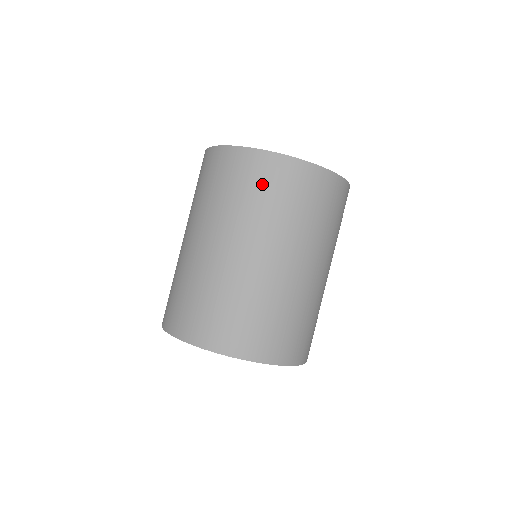
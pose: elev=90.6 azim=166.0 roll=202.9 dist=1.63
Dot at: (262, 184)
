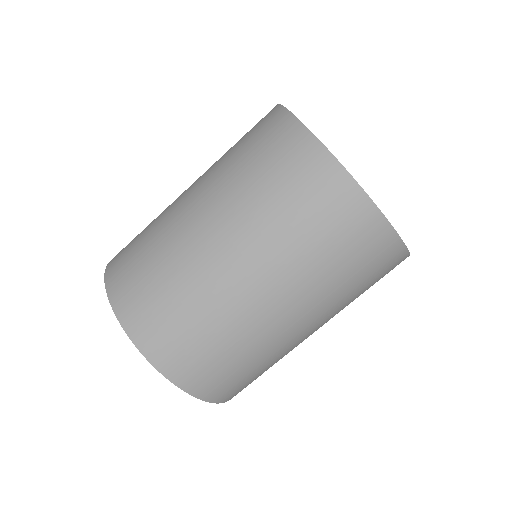
Dot at: (324, 218)
